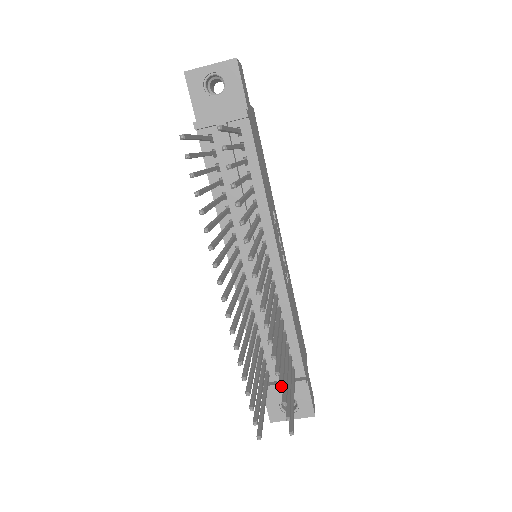
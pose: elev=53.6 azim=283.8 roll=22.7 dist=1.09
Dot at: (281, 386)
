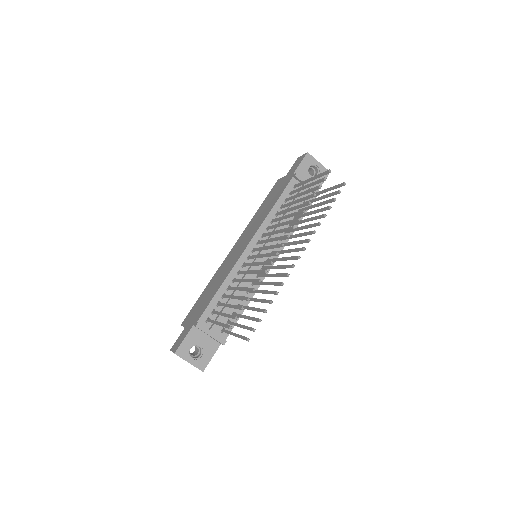
Dot at: occluded
